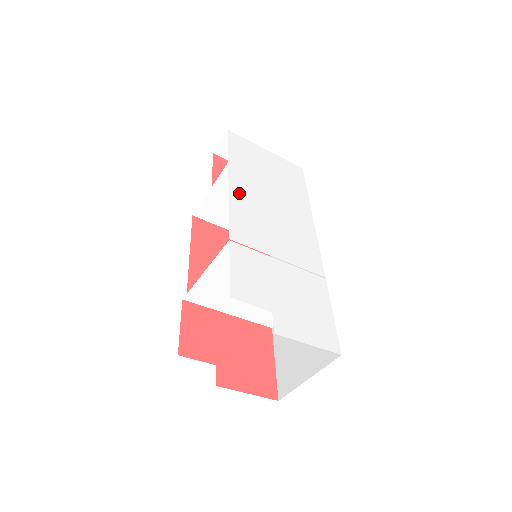
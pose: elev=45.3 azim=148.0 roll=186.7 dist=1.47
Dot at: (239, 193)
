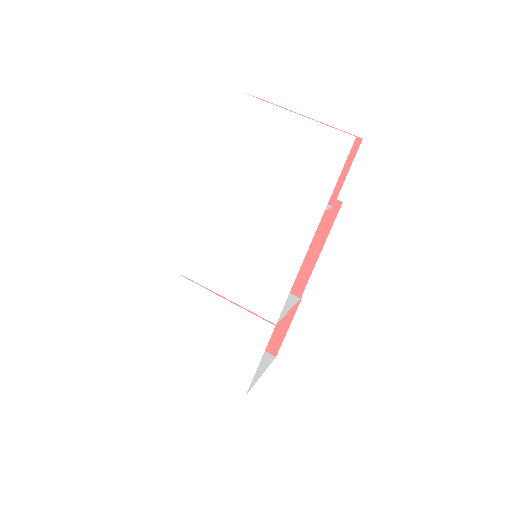
Dot at: (213, 213)
